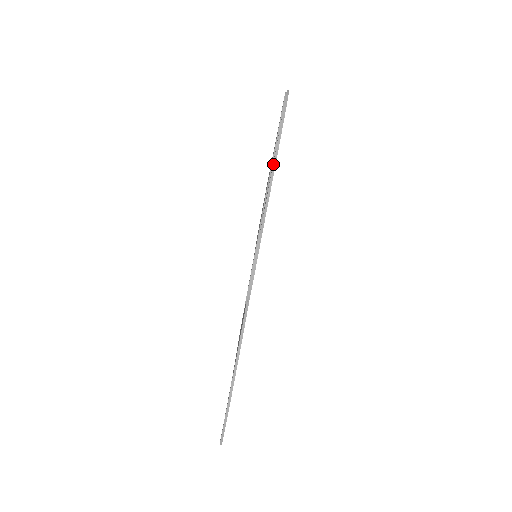
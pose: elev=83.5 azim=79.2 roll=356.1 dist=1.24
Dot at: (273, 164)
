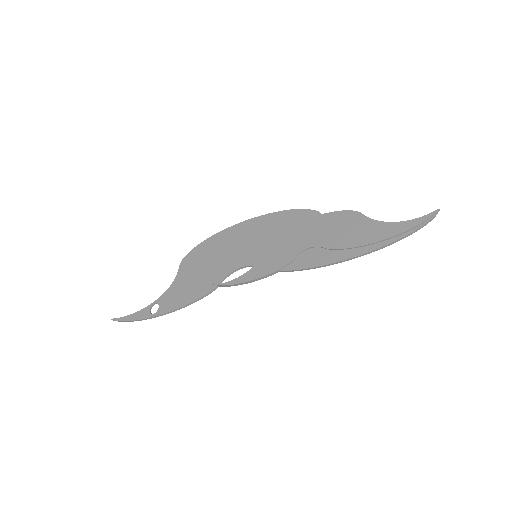
Dot at: (349, 259)
